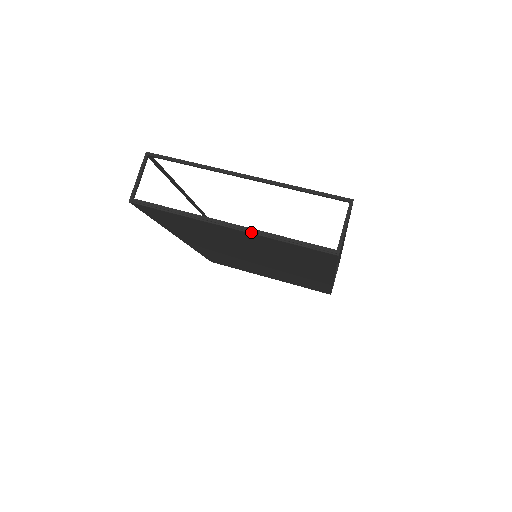
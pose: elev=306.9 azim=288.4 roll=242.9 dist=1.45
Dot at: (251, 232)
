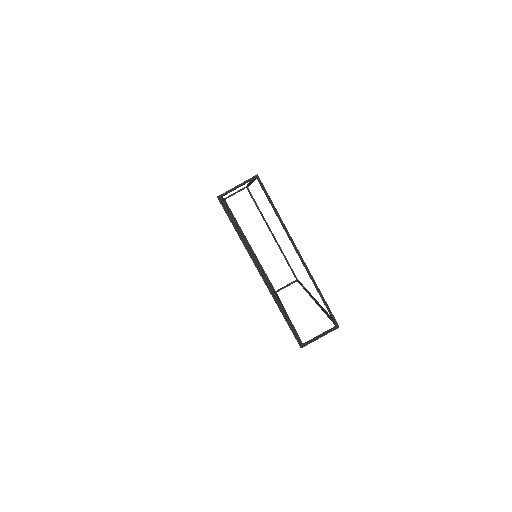
Dot at: (270, 290)
